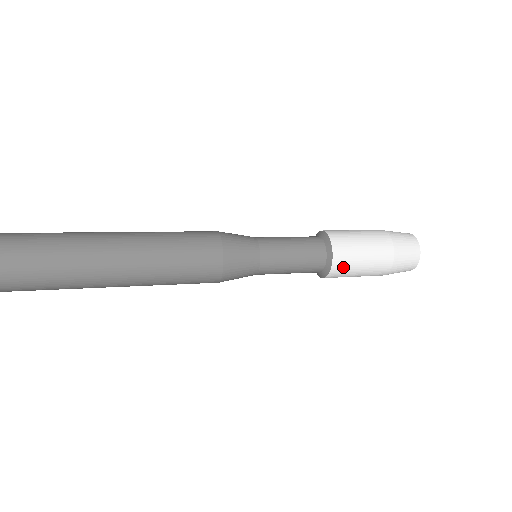
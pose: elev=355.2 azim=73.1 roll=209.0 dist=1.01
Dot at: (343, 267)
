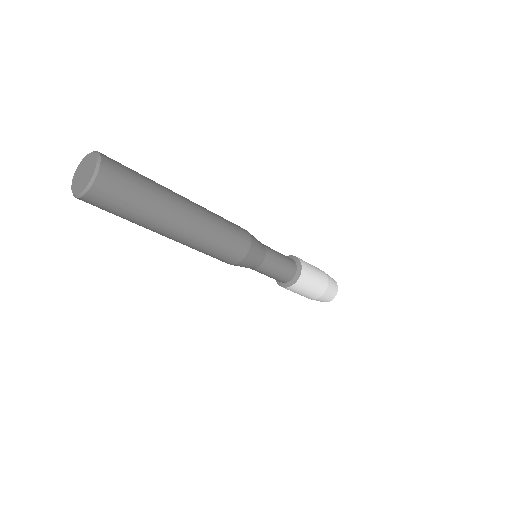
Dot at: (306, 276)
